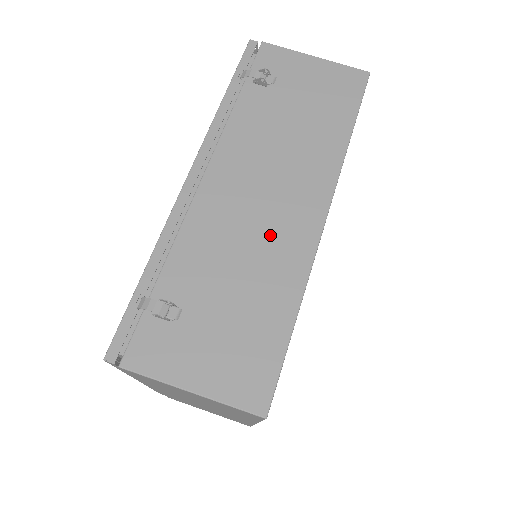
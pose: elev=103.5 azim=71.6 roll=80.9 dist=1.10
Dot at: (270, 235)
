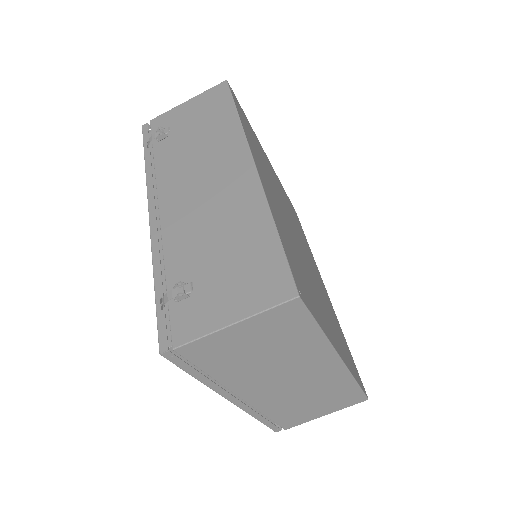
Dot at: (224, 200)
